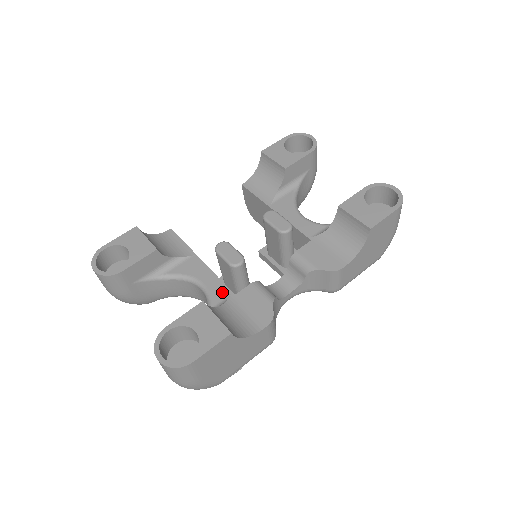
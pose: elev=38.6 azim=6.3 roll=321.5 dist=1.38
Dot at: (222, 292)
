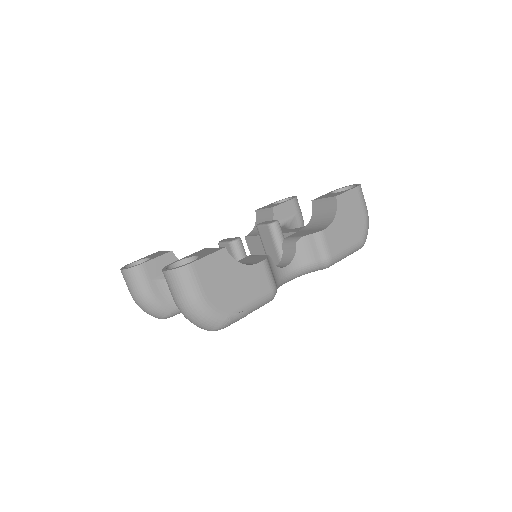
Dot at: occluded
